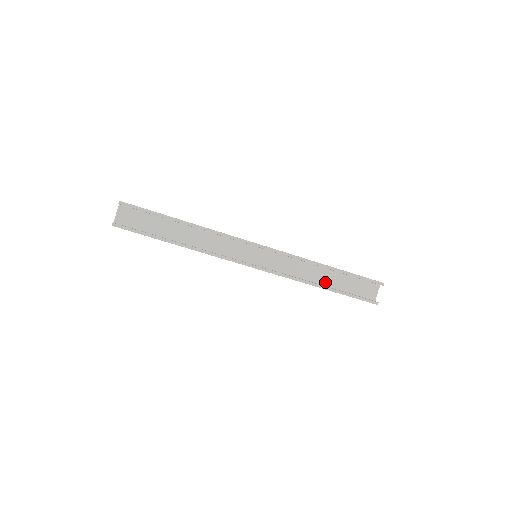
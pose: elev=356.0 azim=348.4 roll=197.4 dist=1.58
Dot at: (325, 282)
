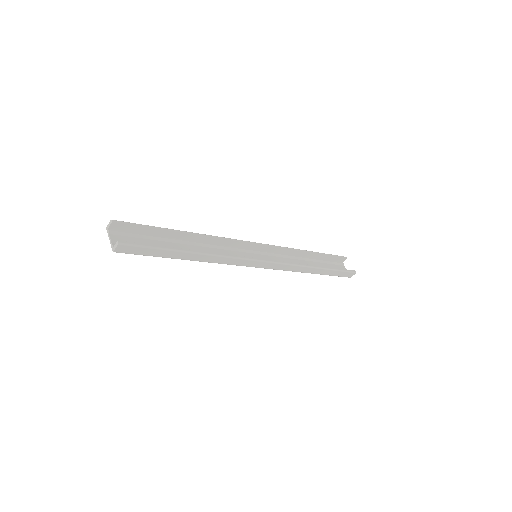
Dot at: occluded
